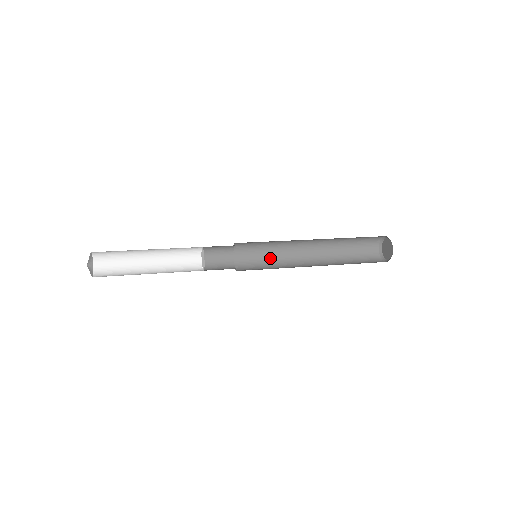
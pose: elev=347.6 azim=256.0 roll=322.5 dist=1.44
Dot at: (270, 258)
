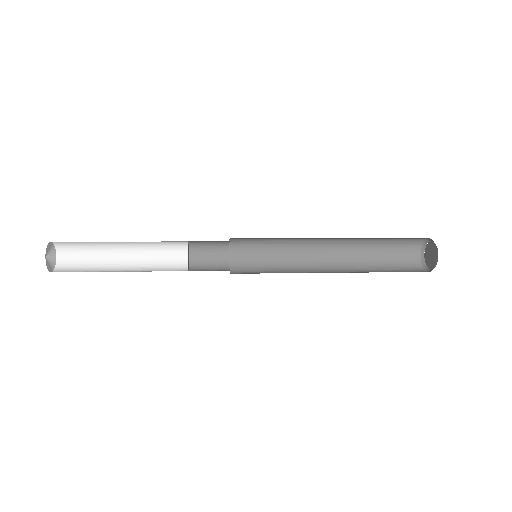
Dot at: occluded
